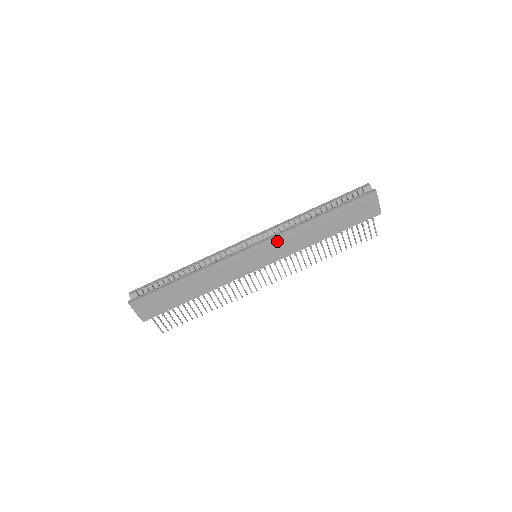
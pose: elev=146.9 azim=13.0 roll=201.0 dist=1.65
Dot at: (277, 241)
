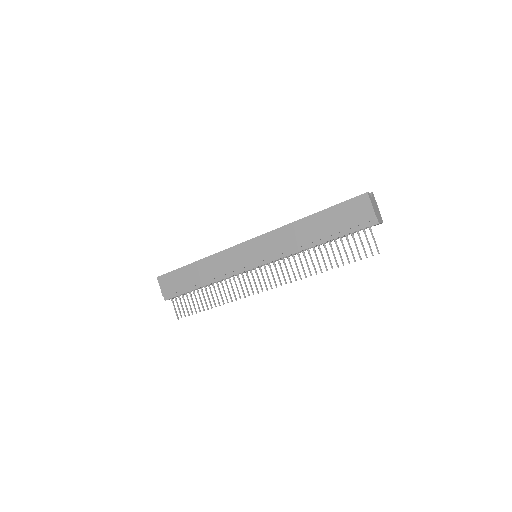
Dot at: (269, 238)
